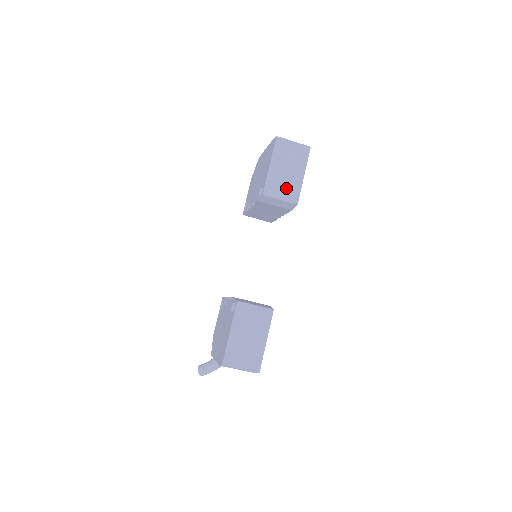
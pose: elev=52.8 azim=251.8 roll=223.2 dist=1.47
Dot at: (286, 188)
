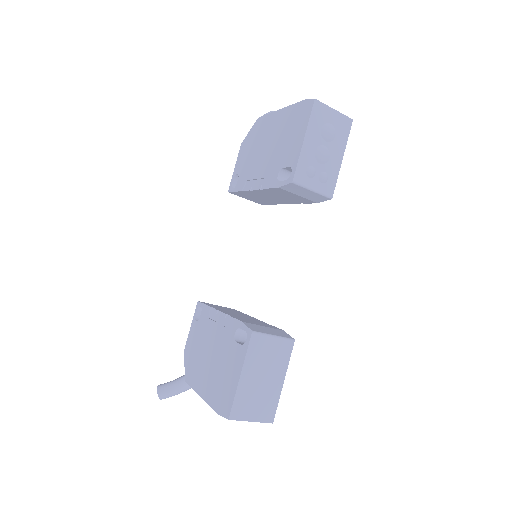
Dot at: (321, 175)
